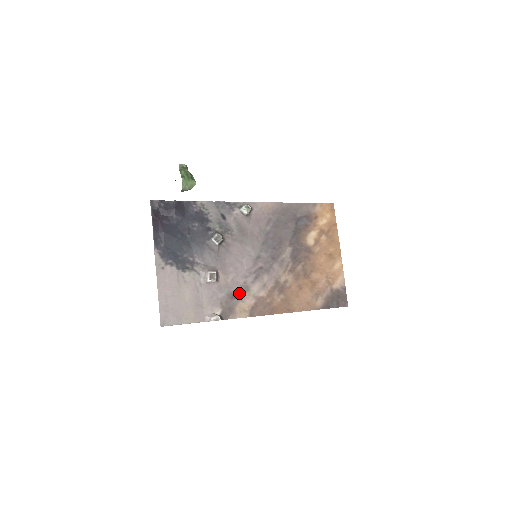
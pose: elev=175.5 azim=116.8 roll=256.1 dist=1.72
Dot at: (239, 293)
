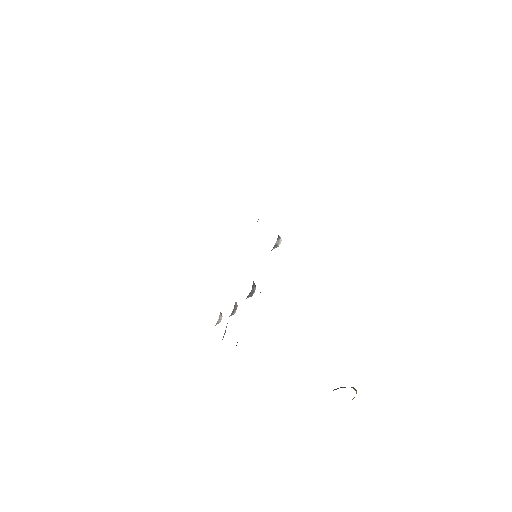
Dot at: occluded
